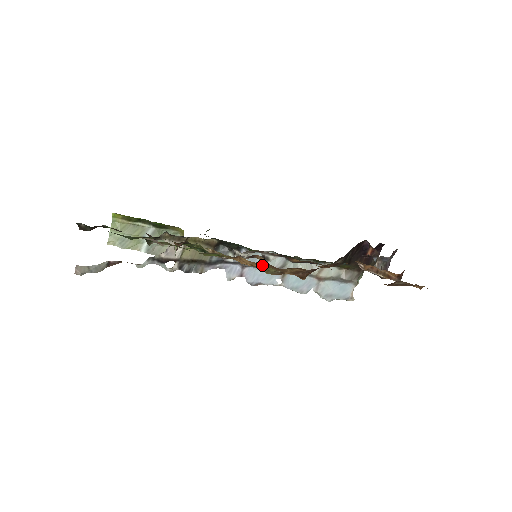
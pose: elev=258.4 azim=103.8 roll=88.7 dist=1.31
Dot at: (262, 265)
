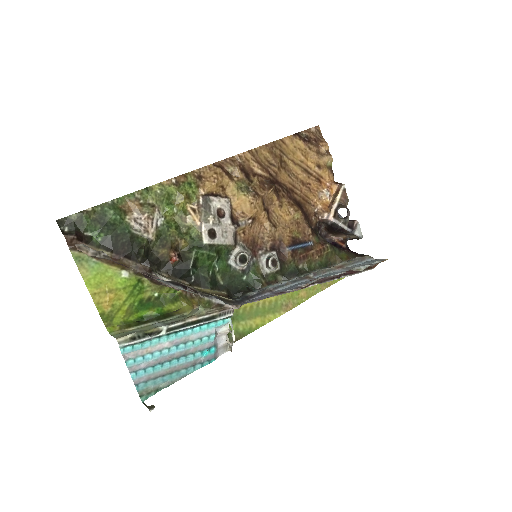
Dot at: (220, 167)
